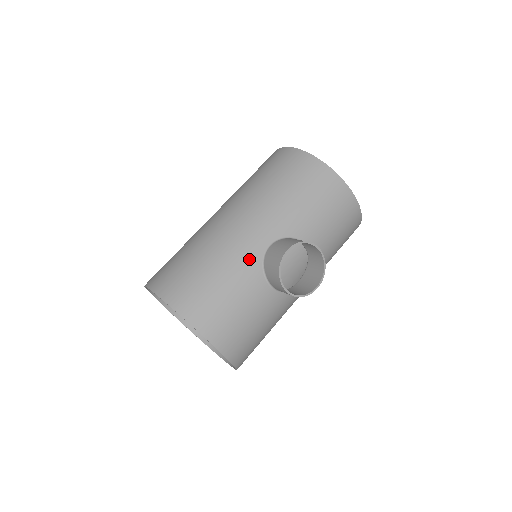
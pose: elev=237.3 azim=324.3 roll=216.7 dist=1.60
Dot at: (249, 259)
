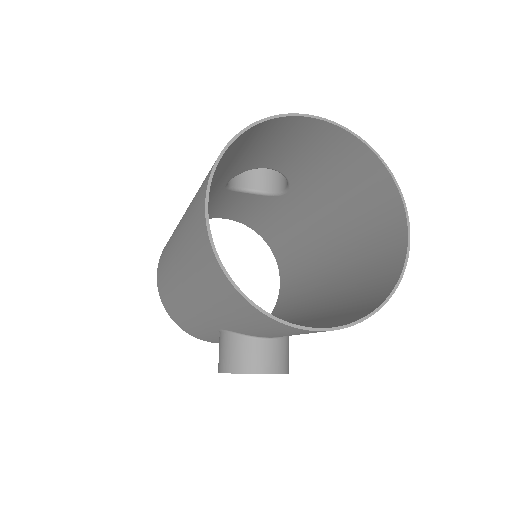
Dot at: (206, 328)
